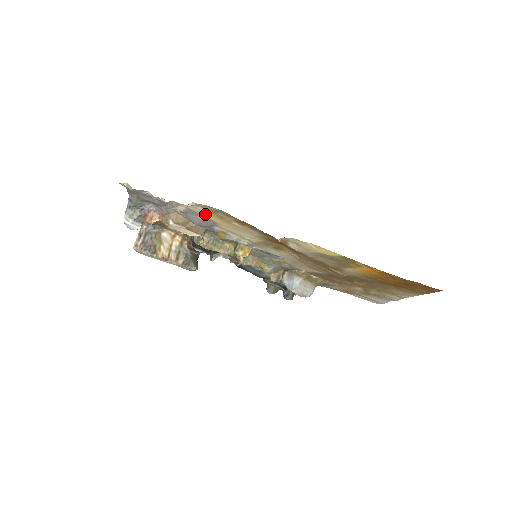
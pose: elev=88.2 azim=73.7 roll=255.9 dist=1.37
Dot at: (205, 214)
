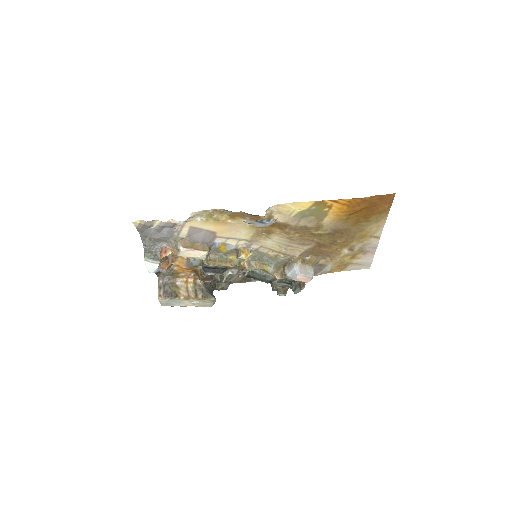
Dot at: (204, 225)
